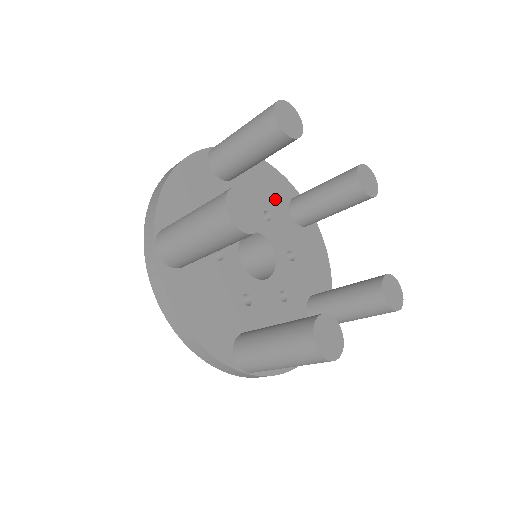
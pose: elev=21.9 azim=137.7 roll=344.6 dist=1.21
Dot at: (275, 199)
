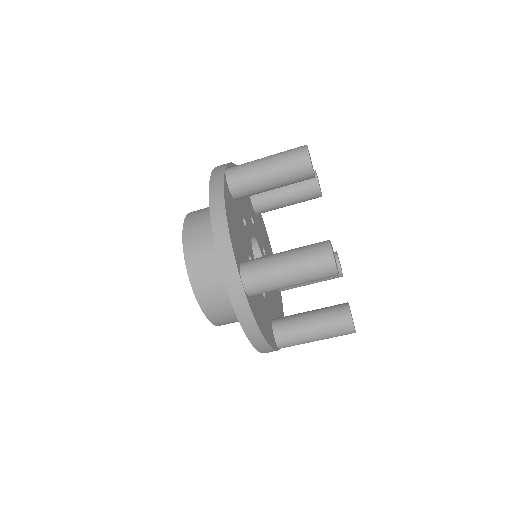
Dot at: (268, 253)
